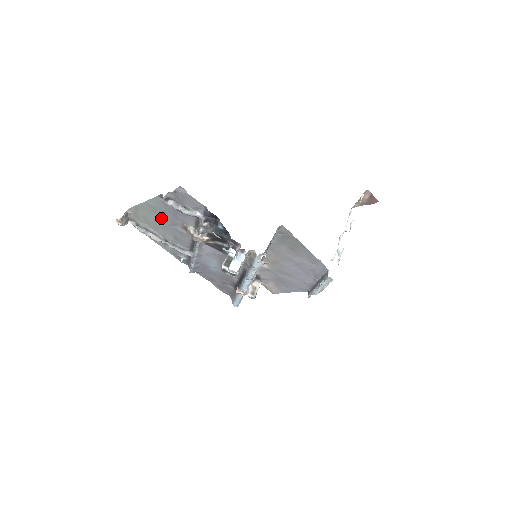
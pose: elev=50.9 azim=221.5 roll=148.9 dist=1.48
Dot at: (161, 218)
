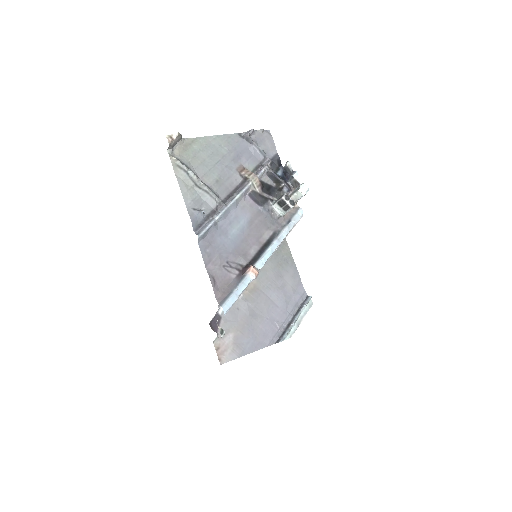
Dot at: (219, 155)
